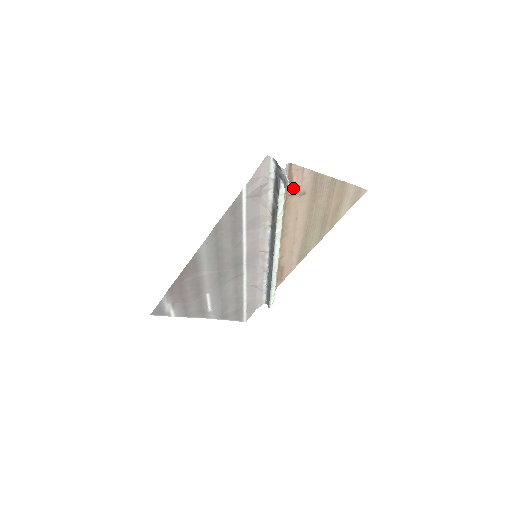
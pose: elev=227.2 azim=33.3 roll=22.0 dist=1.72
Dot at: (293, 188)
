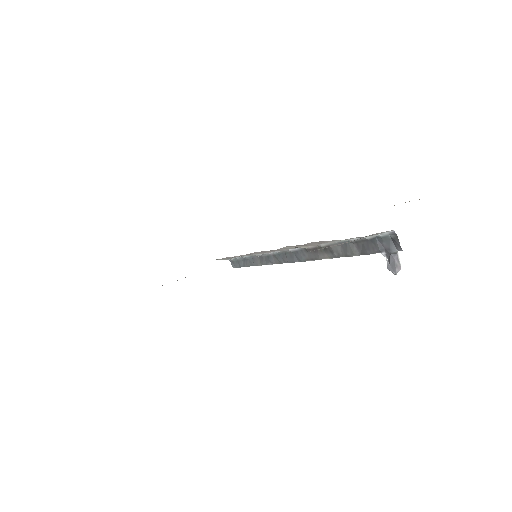
Dot at: occluded
